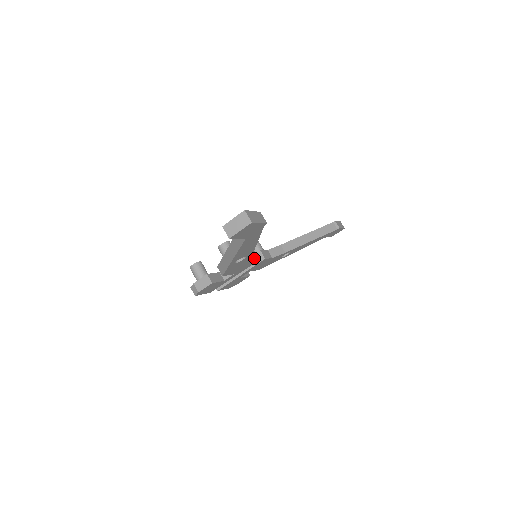
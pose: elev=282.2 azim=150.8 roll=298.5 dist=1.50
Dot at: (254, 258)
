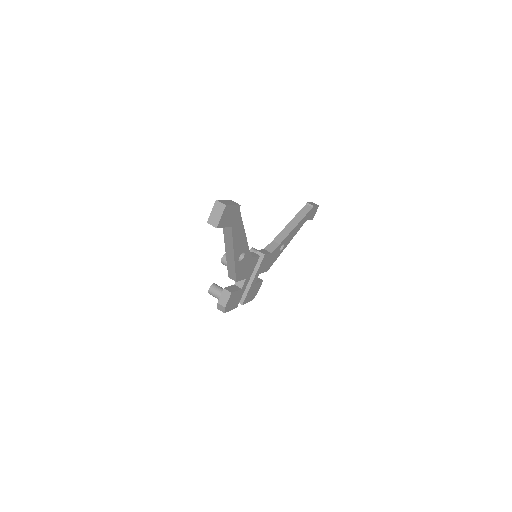
Dot at: (254, 256)
